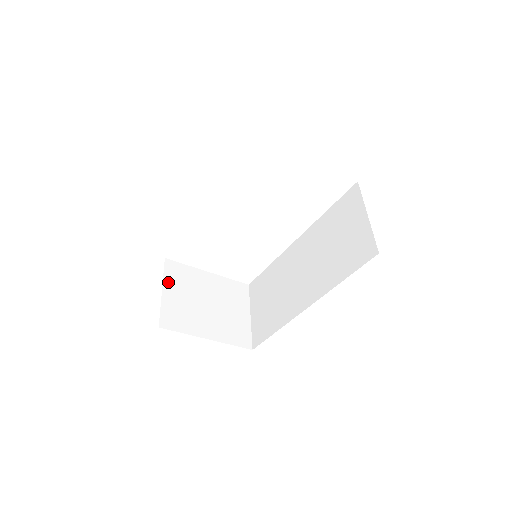
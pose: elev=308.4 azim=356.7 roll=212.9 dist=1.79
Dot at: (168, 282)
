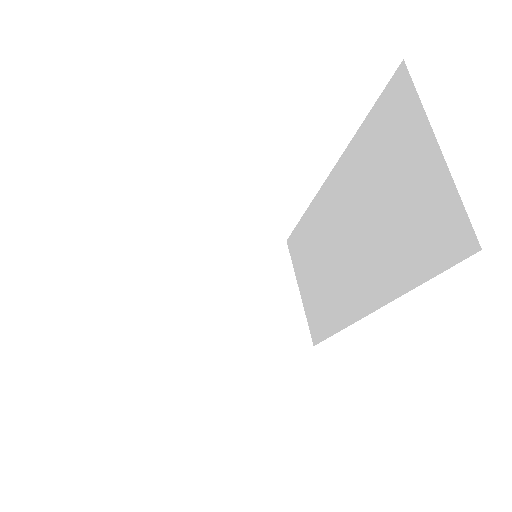
Dot at: (163, 296)
